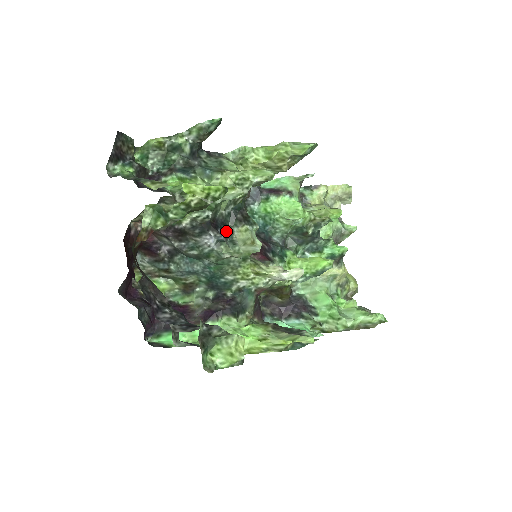
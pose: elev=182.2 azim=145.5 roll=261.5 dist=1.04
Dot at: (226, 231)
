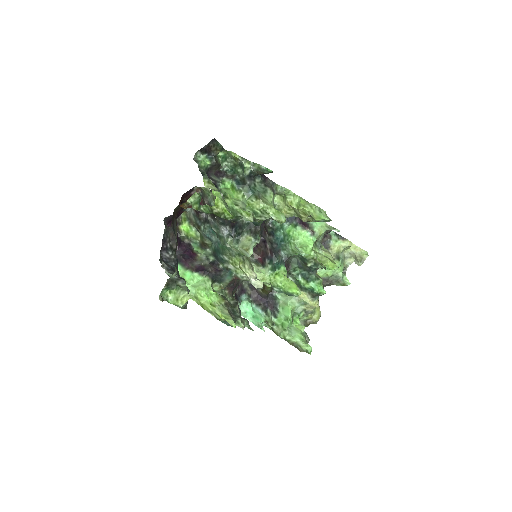
Dot at: (238, 232)
